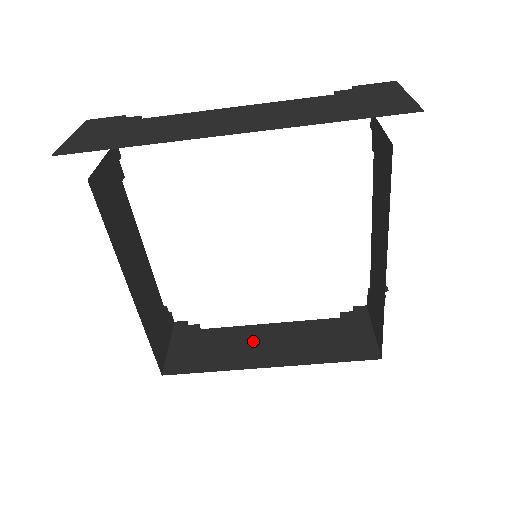
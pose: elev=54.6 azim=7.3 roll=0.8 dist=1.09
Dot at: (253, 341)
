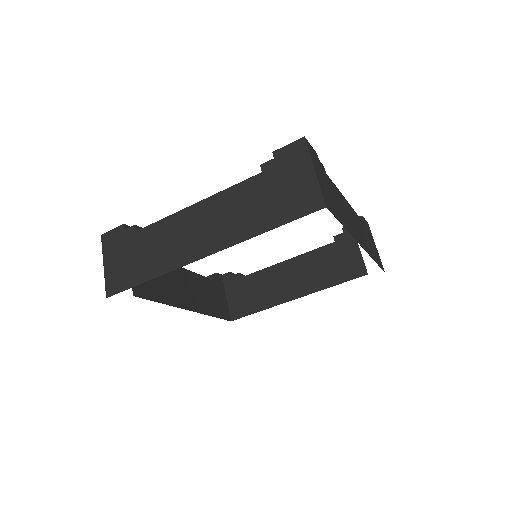
Dot at: (279, 279)
